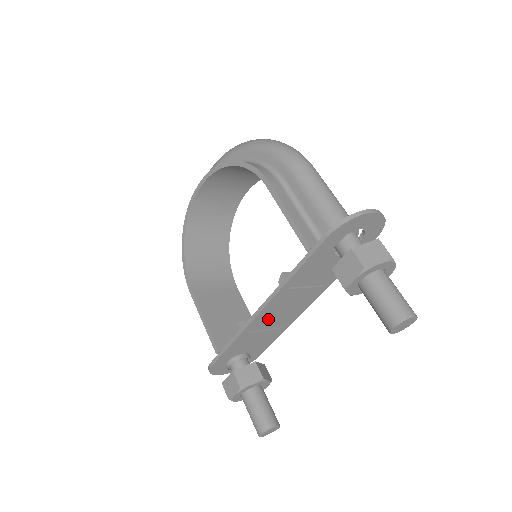
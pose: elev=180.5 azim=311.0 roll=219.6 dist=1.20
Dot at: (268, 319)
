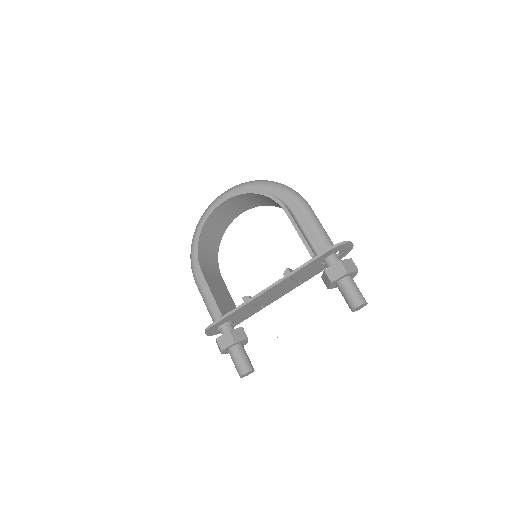
Dot at: (264, 297)
